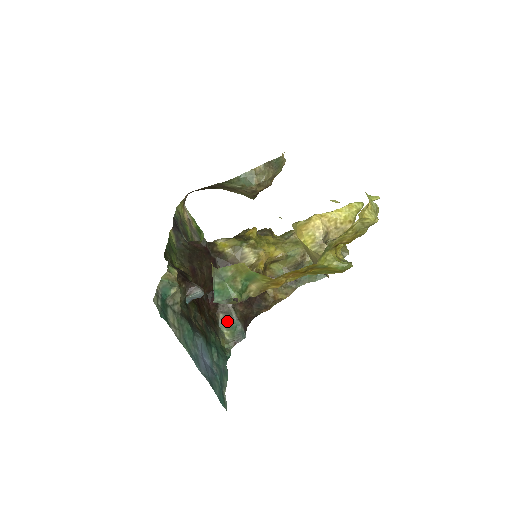
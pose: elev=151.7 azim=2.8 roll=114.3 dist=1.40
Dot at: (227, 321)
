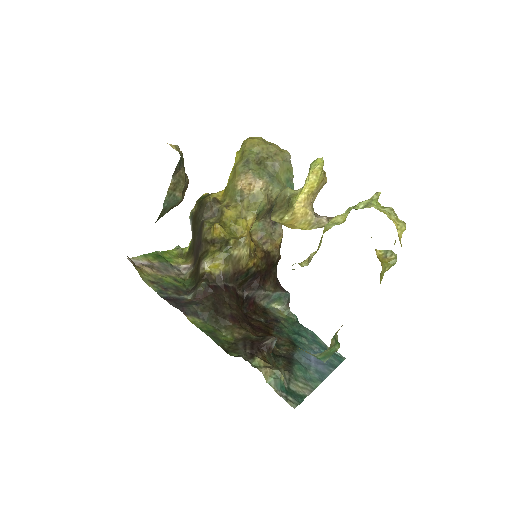
Dot at: (269, 300)
